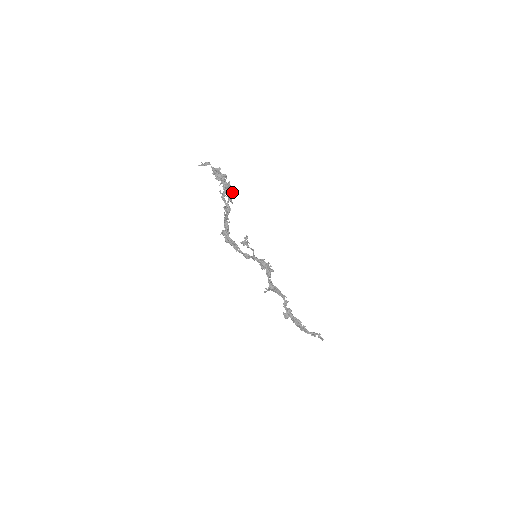
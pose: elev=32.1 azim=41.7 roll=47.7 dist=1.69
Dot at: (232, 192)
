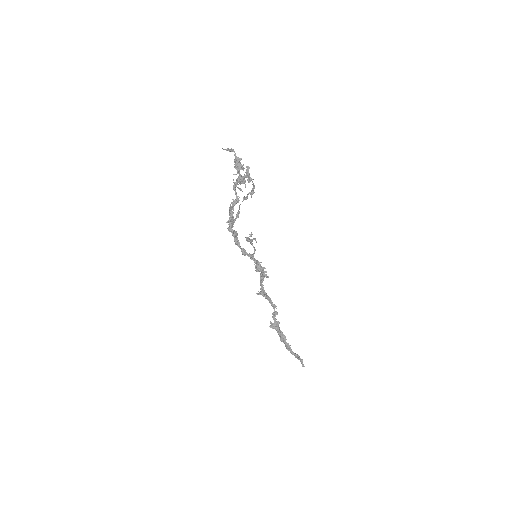
Dot at: (245, 185)
